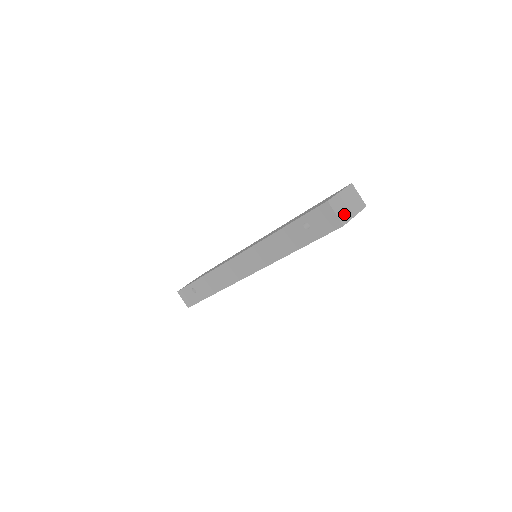
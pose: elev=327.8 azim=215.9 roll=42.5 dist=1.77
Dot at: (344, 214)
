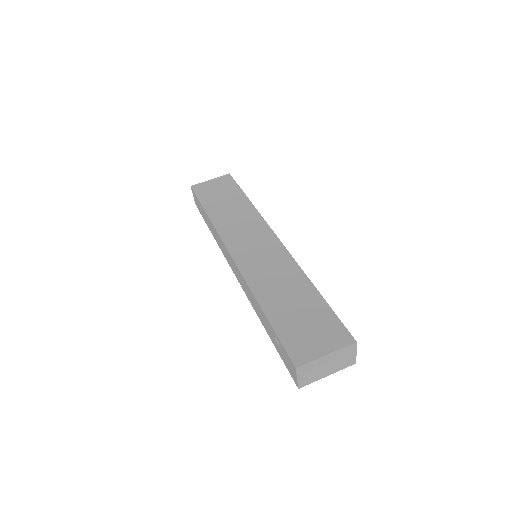
Dot at: (311, 377)
